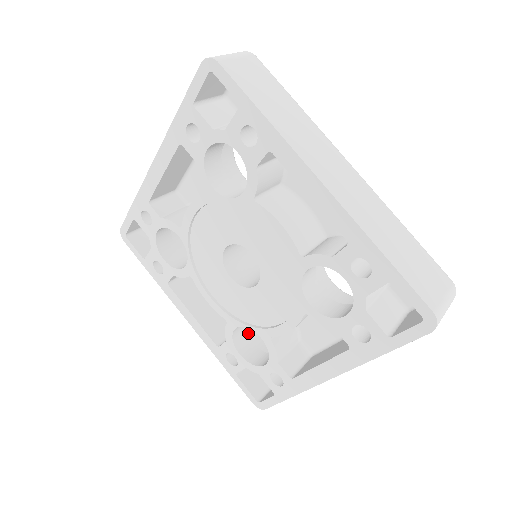
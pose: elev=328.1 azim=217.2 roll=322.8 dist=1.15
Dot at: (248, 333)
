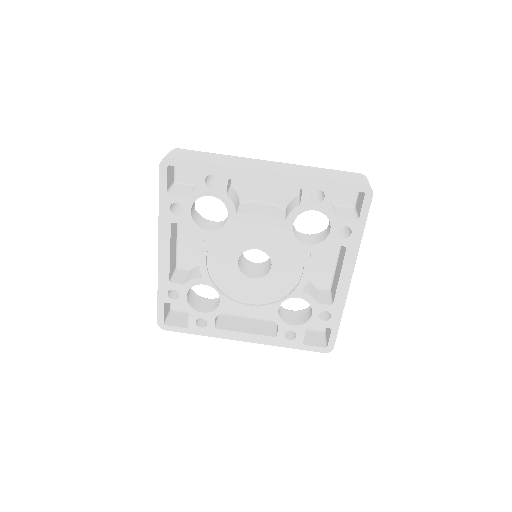
Dot at: occluded
